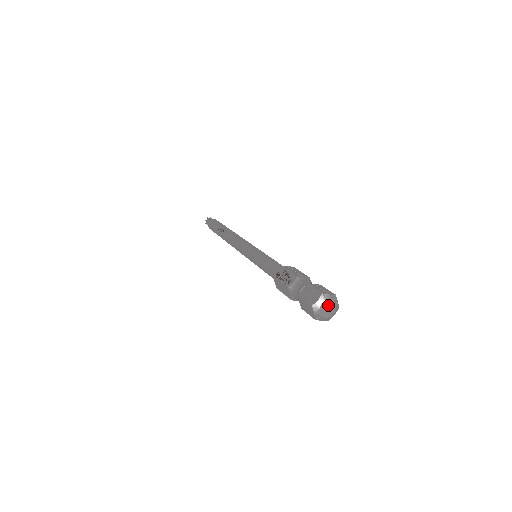
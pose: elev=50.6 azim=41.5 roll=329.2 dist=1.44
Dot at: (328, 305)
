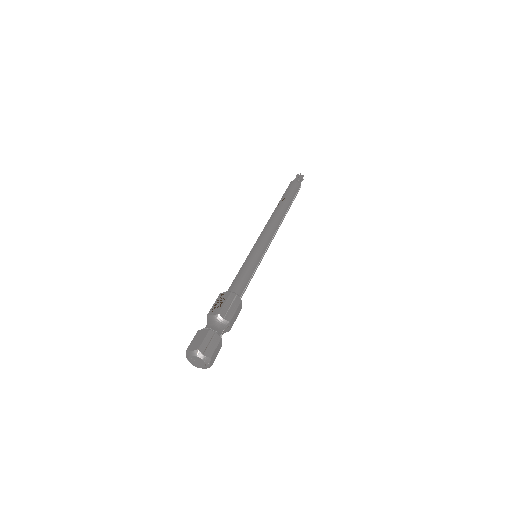
Dot at: (198, 360)
